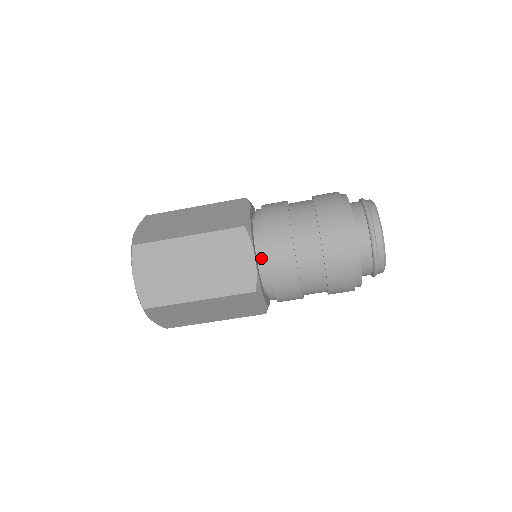
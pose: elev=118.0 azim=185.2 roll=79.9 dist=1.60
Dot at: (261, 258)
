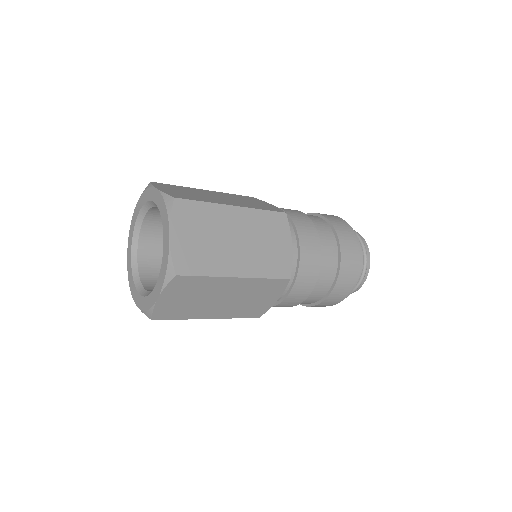
Dot at: (293, 249)
